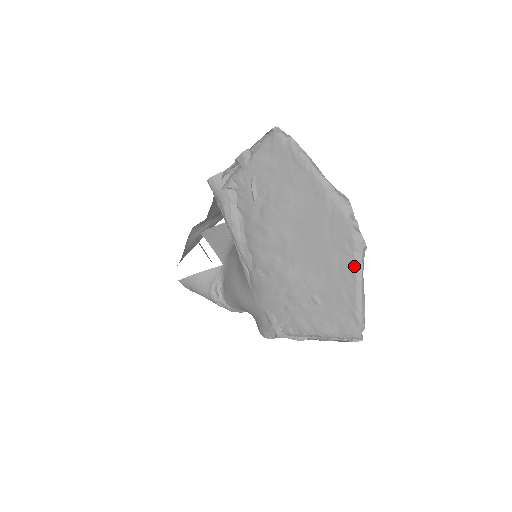
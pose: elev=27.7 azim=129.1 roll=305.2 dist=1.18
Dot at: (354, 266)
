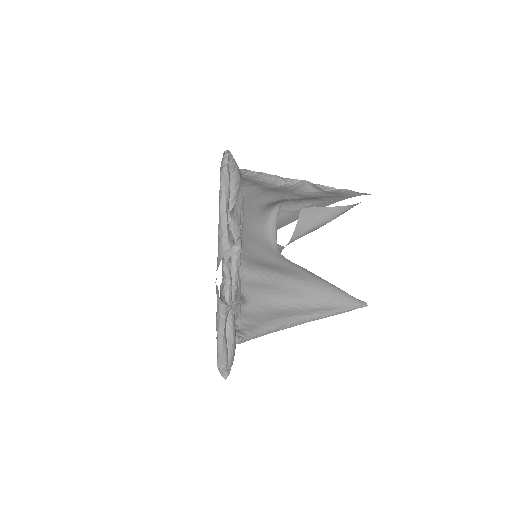
Dot at: (216, 314)
